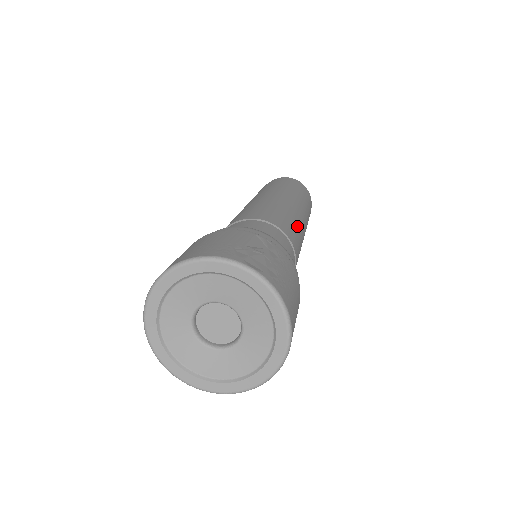
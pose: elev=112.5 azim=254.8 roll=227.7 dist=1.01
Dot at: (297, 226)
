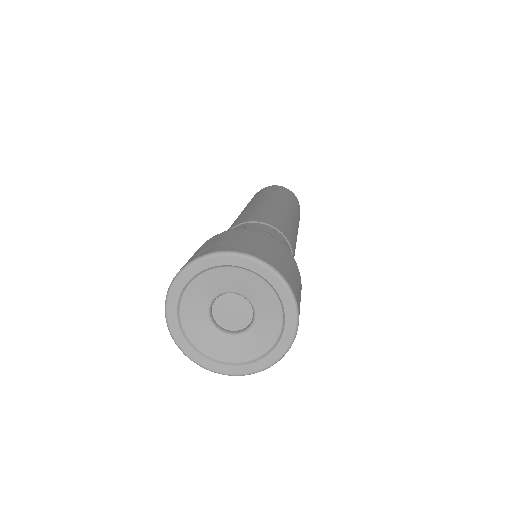
Dot at: (265, 210)
